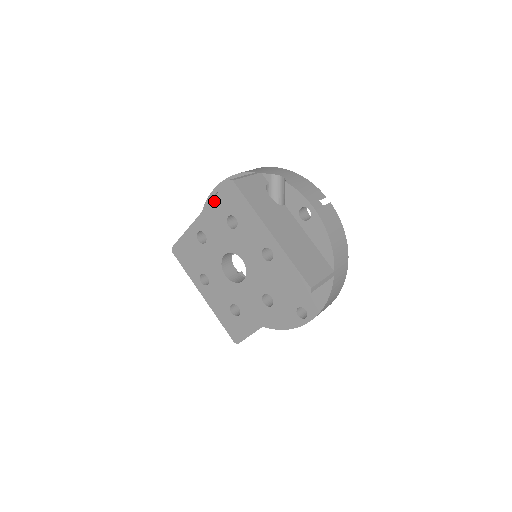
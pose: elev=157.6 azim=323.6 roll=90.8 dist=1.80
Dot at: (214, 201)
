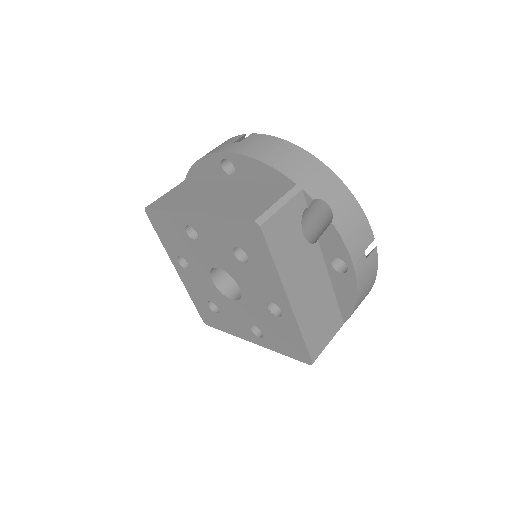
Dot at: (223, 220)
